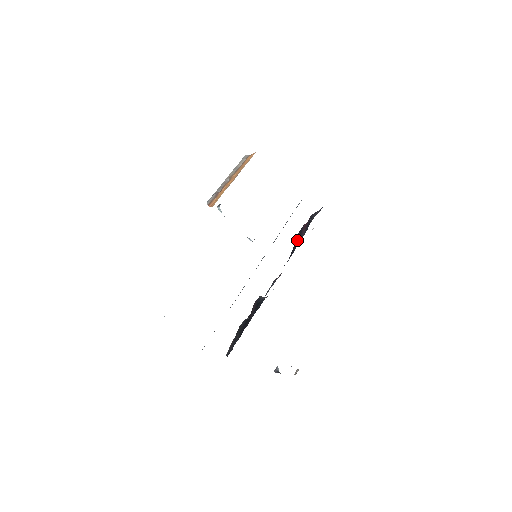
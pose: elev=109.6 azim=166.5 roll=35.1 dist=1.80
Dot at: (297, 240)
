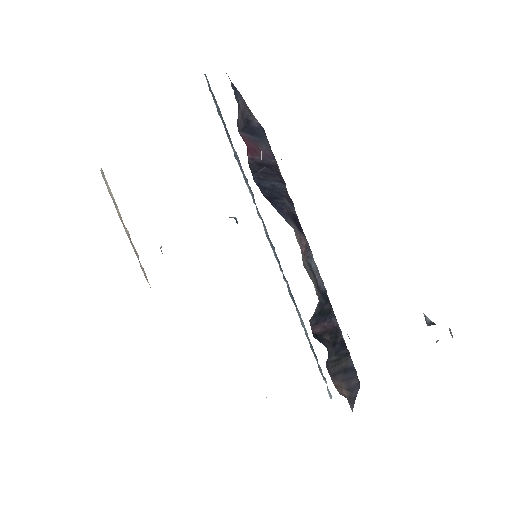
Dot at: (267, 178)
